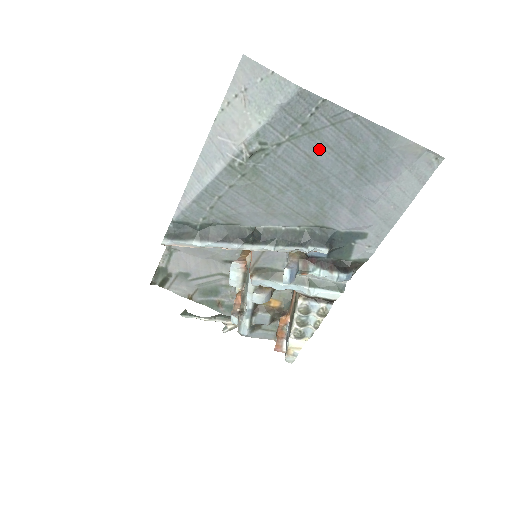
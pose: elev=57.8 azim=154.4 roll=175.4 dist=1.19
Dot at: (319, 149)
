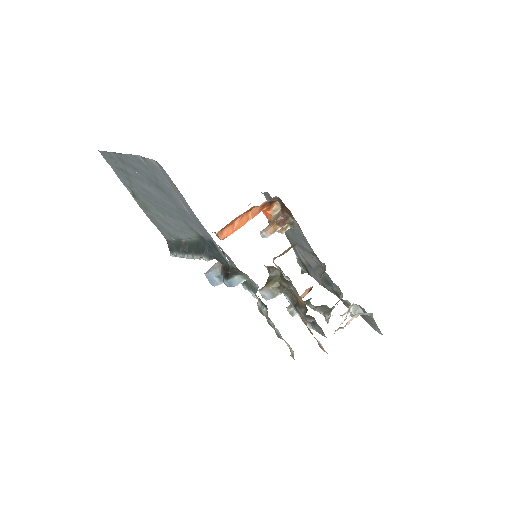
Dot at: (139, 182)
